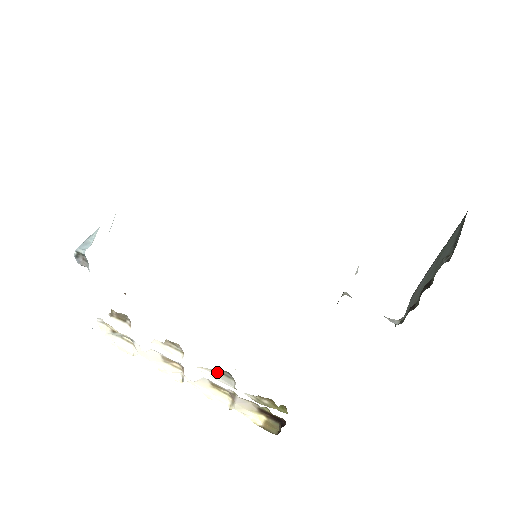
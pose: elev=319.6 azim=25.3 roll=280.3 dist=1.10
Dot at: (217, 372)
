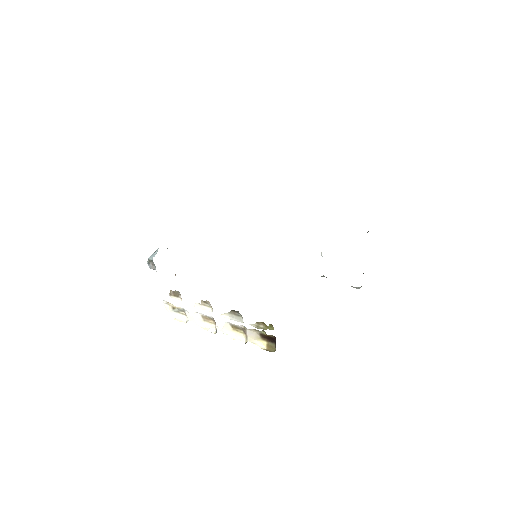
Dot at: (232, 314)
